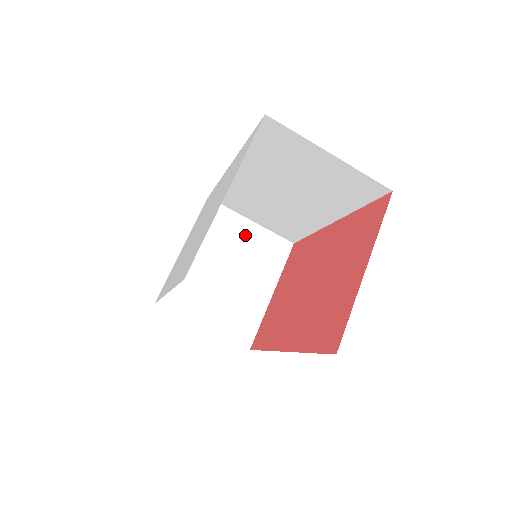
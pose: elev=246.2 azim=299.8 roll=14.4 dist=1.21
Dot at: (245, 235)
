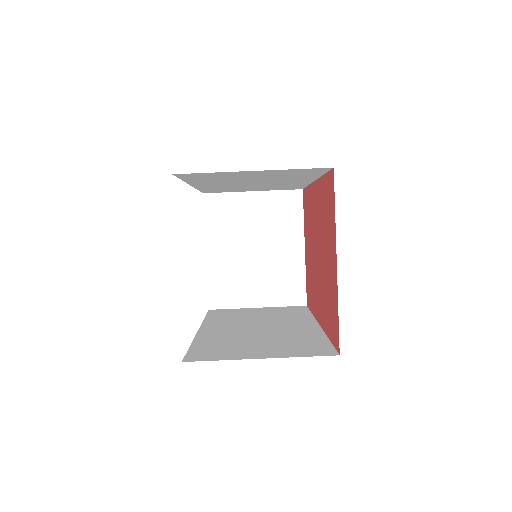
Dot at: (253, 208)
